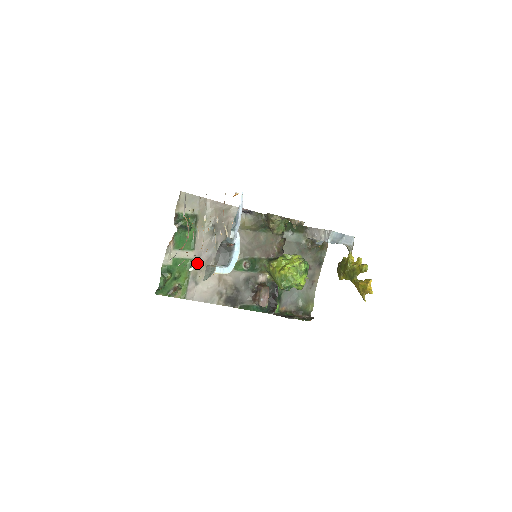
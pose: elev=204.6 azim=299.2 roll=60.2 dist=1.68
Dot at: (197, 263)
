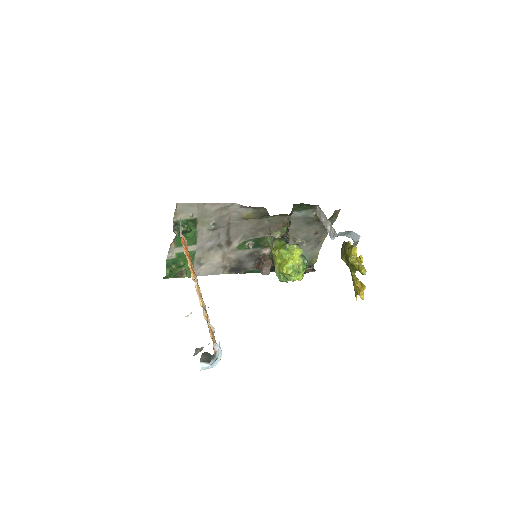
Dot at: (200, 252)
